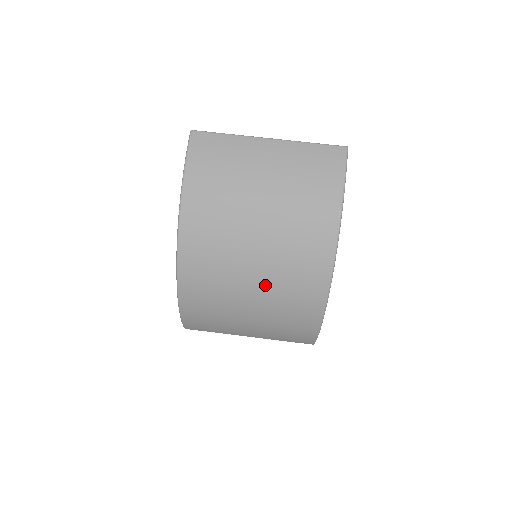
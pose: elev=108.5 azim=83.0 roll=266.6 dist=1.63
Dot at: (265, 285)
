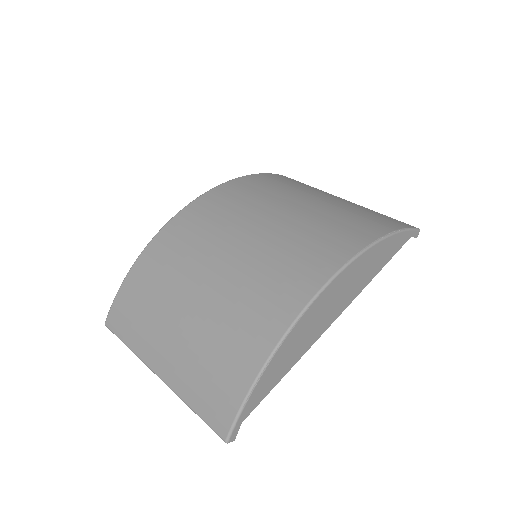
Dot at: (242, 262)
